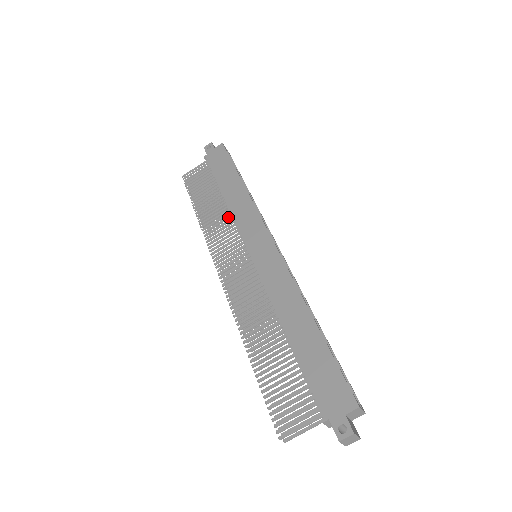
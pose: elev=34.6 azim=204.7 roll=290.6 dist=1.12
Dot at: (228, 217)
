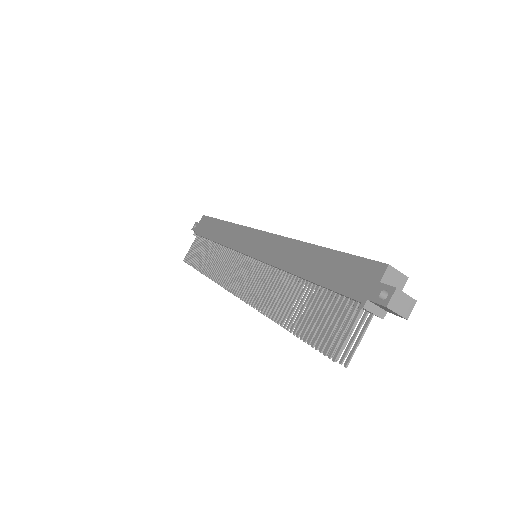
Dot at: (224, 251)
